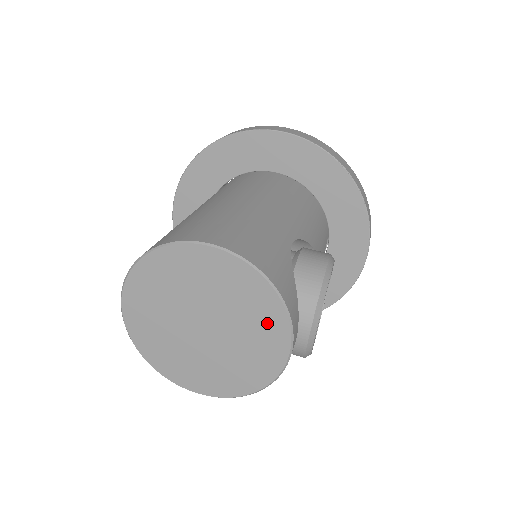
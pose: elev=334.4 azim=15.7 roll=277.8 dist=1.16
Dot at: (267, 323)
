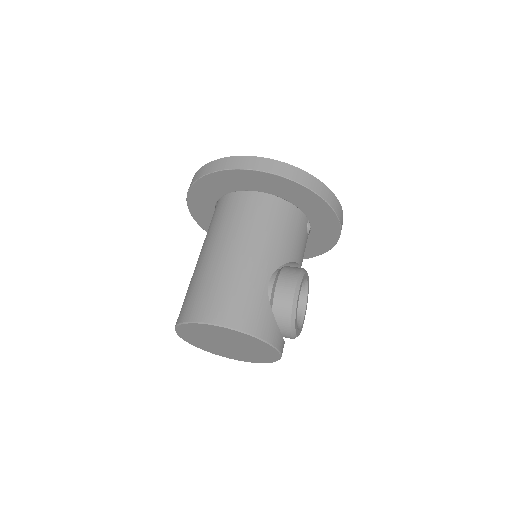
Dot at: (261, 347)
